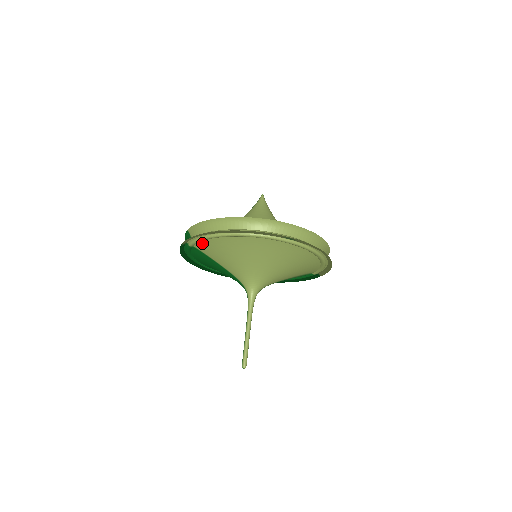
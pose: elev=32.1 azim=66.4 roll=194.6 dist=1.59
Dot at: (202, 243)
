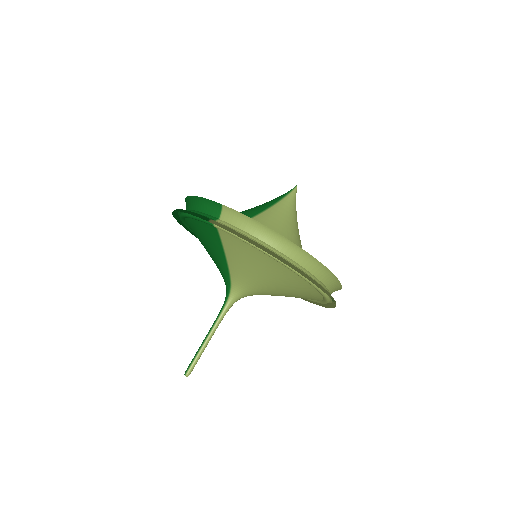
Dot at: (236, 238)
